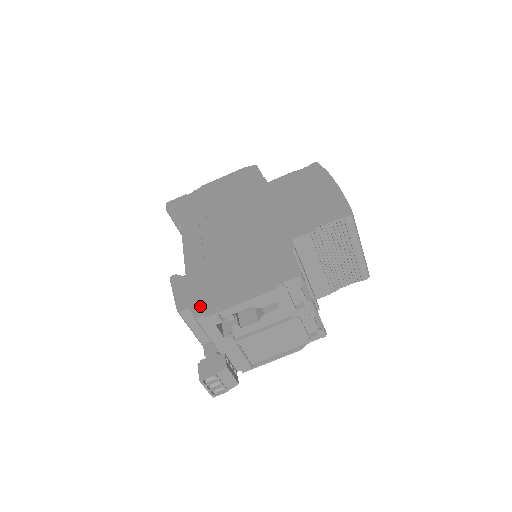
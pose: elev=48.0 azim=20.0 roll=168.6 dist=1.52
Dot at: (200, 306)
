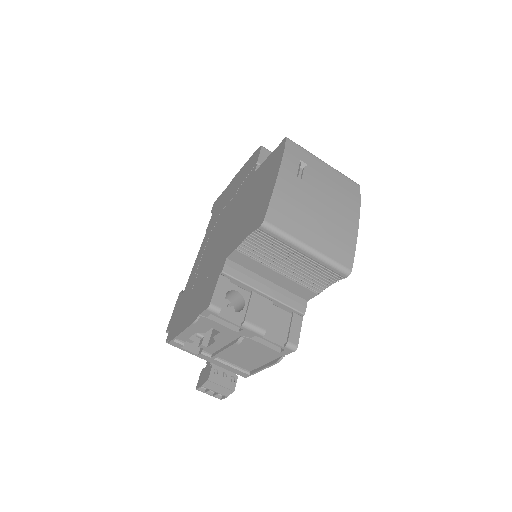
Dot at: (172, 330)
